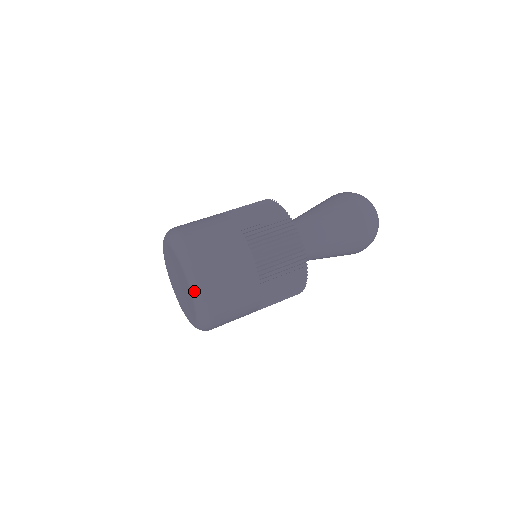
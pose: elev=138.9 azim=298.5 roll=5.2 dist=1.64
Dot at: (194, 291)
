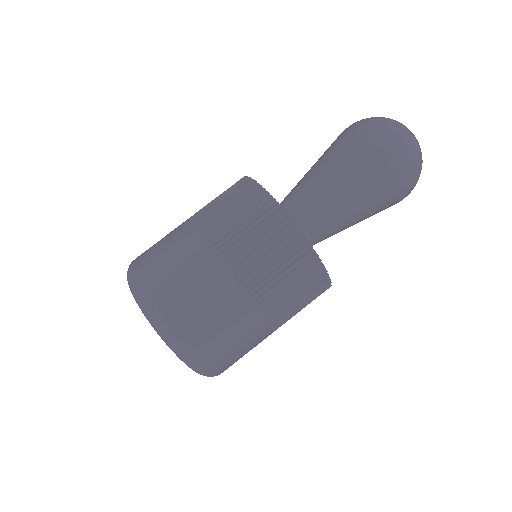
Dot at: (196, 372)
